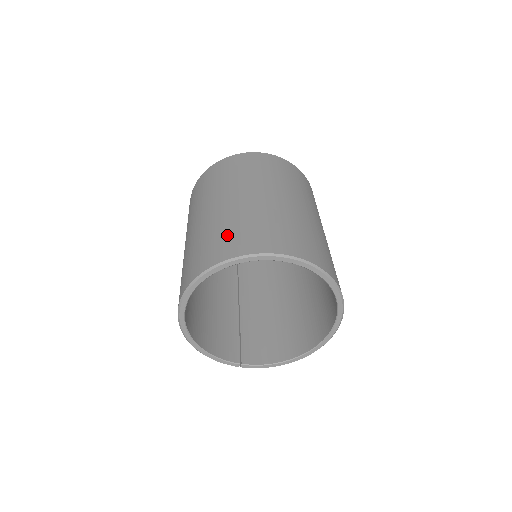
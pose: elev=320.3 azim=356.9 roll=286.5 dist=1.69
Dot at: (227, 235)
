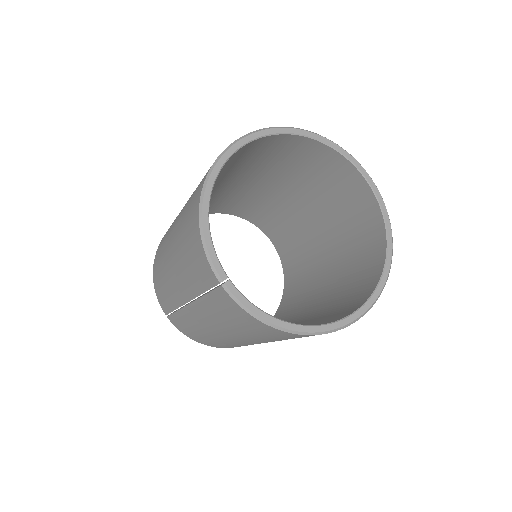
Dot at: occluded
